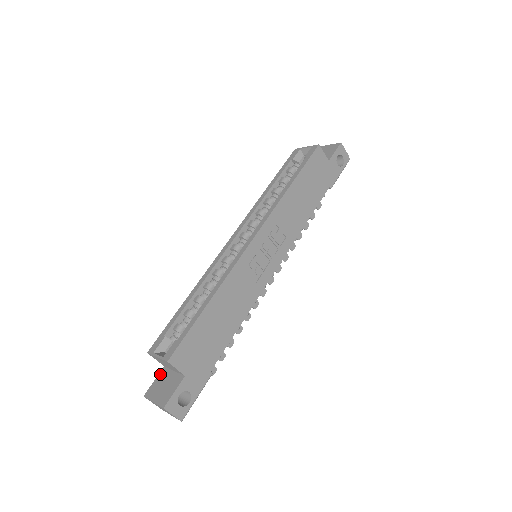
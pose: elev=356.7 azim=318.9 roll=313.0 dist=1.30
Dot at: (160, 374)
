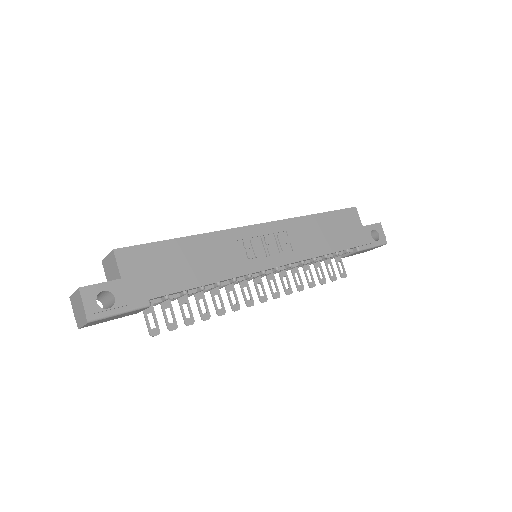
Dot at: occluded
